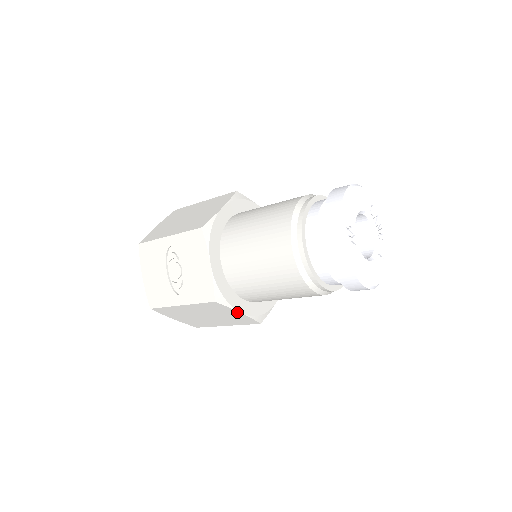
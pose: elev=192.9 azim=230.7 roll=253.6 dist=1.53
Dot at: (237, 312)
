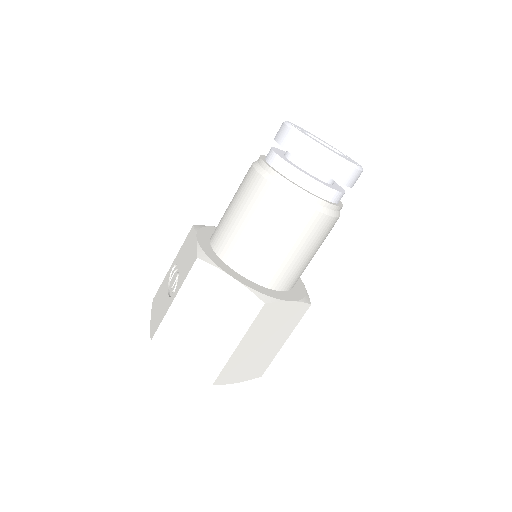
Dot at: (228, 278)
